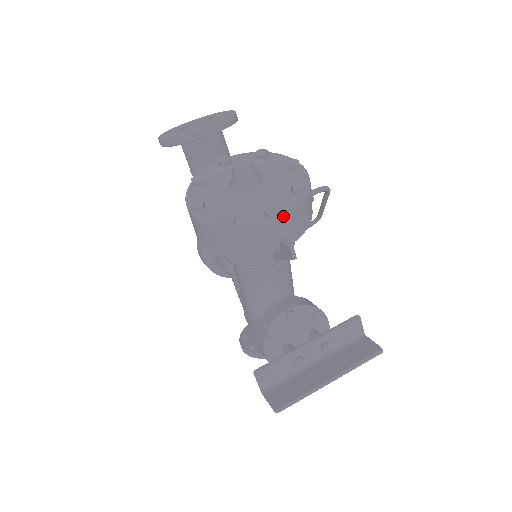
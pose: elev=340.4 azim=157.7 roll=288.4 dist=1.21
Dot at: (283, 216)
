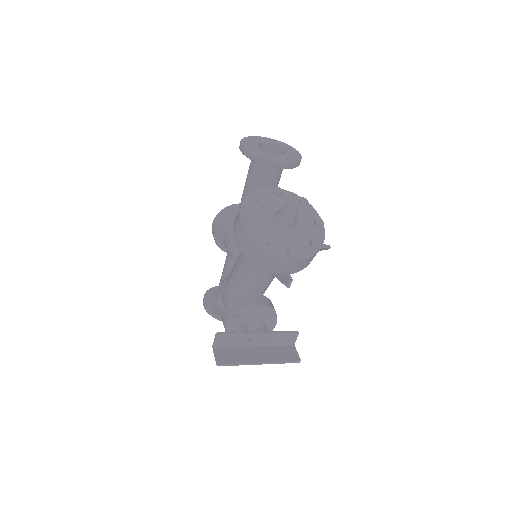
Dot at: (297, 259)
